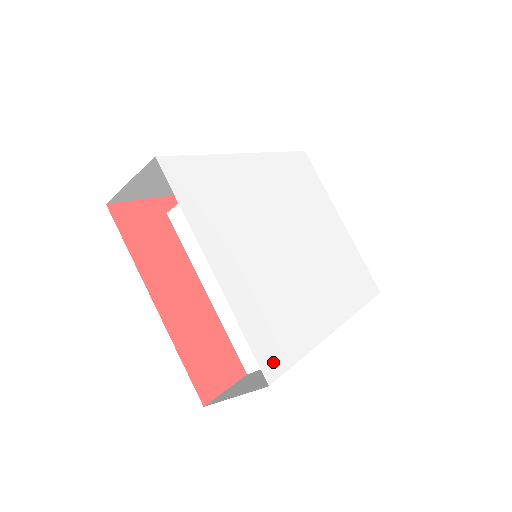
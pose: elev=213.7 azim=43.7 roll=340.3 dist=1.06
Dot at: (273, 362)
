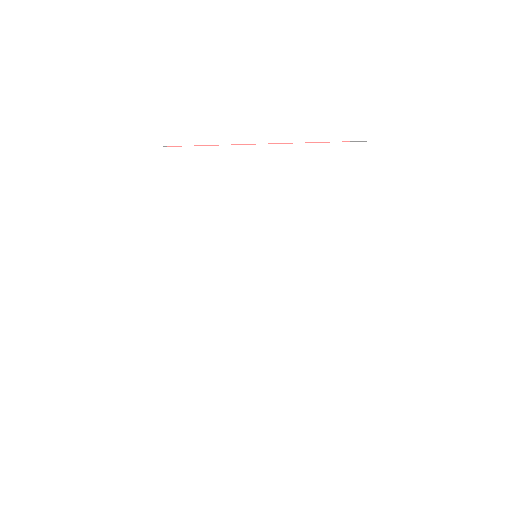
Dot at: (347, 375)
